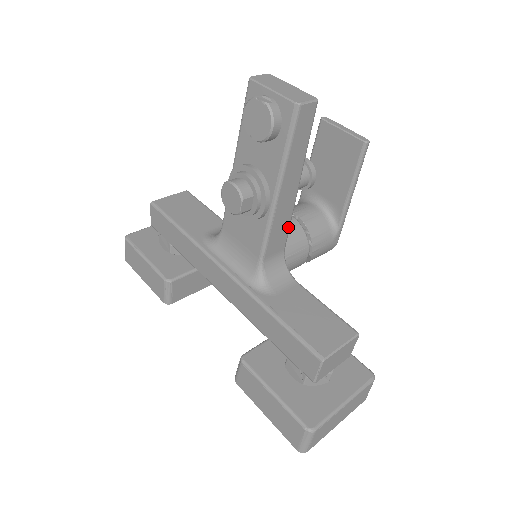
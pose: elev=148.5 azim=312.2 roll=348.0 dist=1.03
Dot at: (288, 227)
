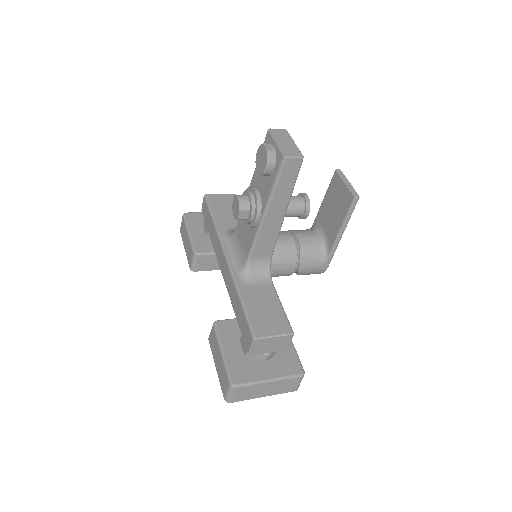
Dot at: (275, 241)
